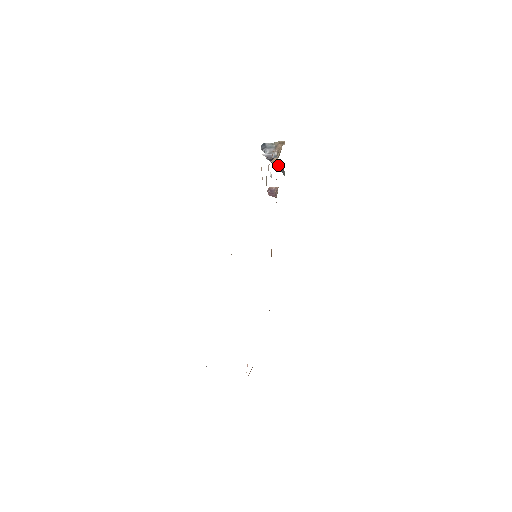
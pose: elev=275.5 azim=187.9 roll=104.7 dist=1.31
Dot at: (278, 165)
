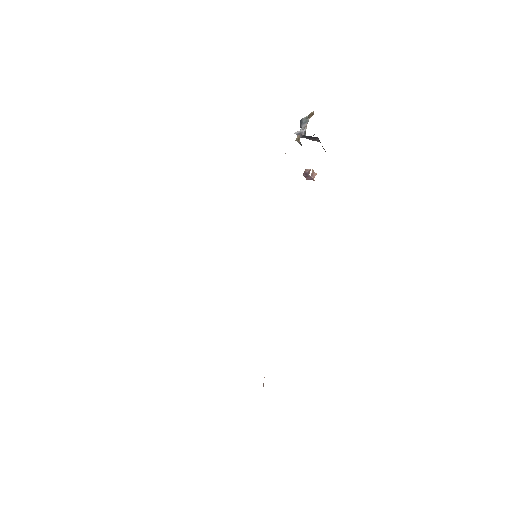
Dot at: occluded
